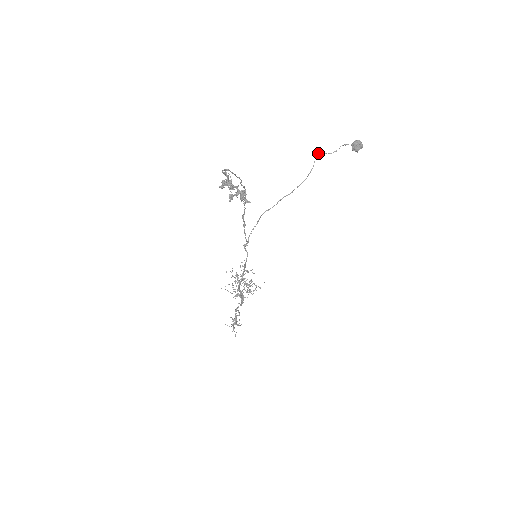
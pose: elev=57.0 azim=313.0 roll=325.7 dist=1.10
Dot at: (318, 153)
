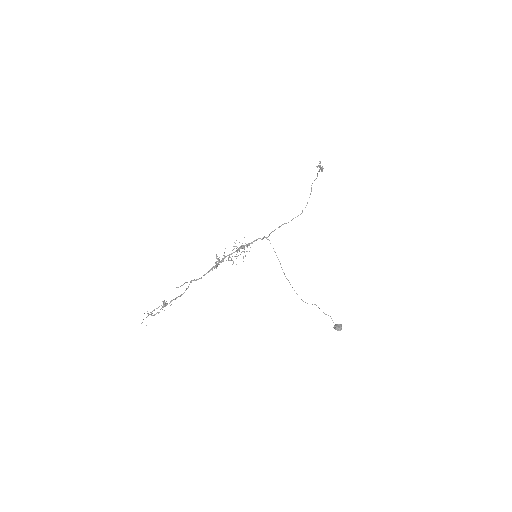
Dot at: occluded
